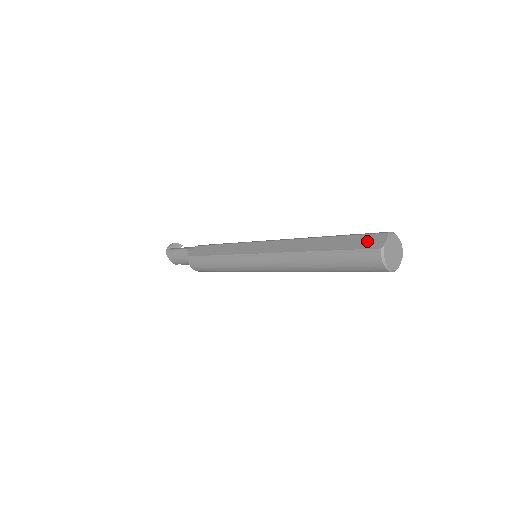
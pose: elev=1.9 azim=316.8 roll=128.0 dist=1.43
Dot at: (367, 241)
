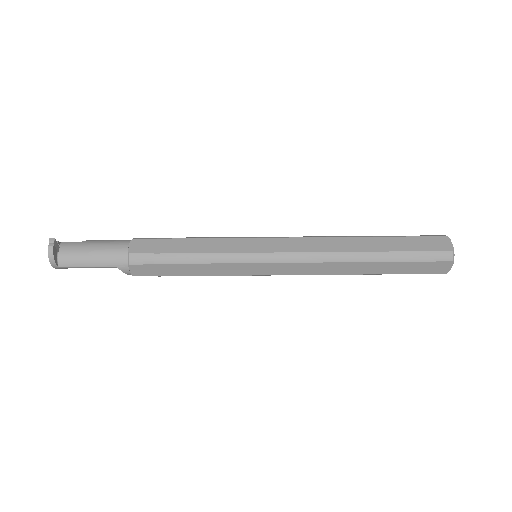
Dot at: (431, 268)
